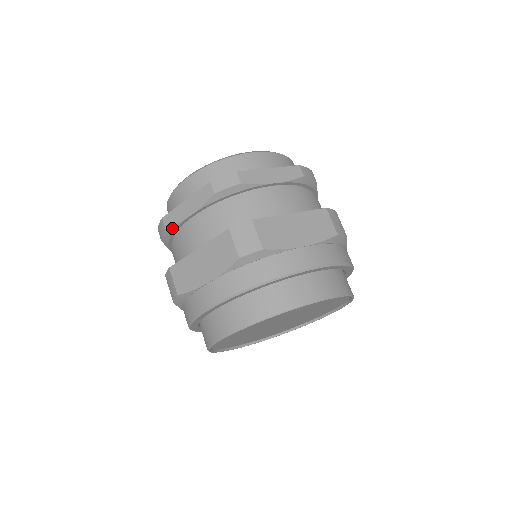
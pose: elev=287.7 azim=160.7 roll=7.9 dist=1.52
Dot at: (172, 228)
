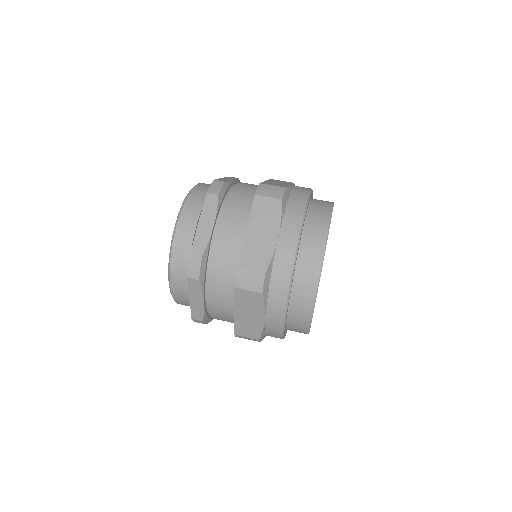
Dot at: (204, 317)
